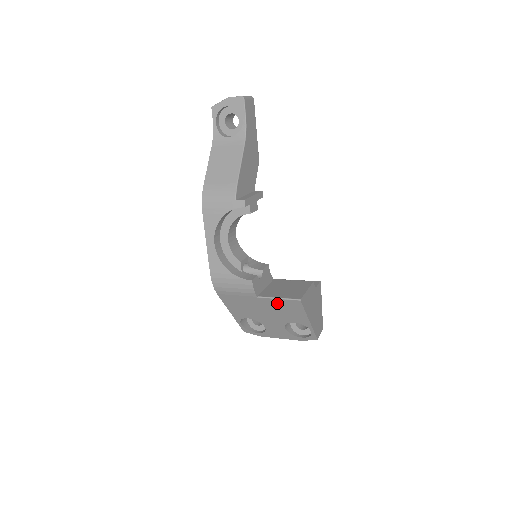
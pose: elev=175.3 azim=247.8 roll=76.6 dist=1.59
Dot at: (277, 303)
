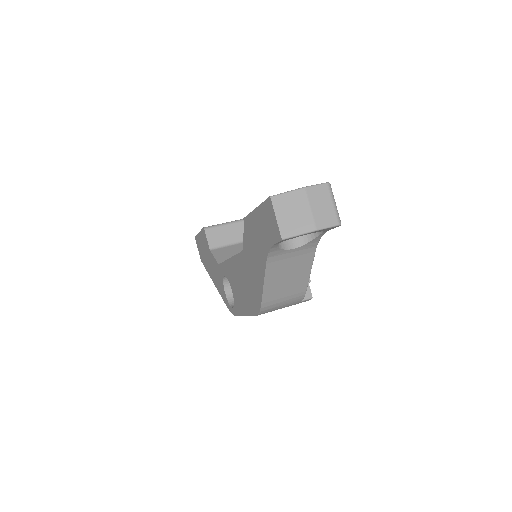
Dot at: occluded
